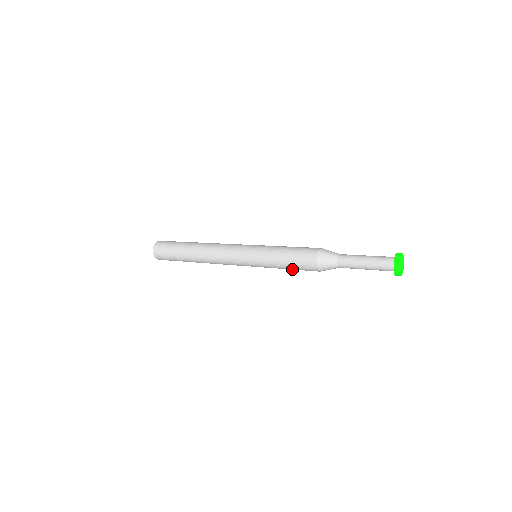
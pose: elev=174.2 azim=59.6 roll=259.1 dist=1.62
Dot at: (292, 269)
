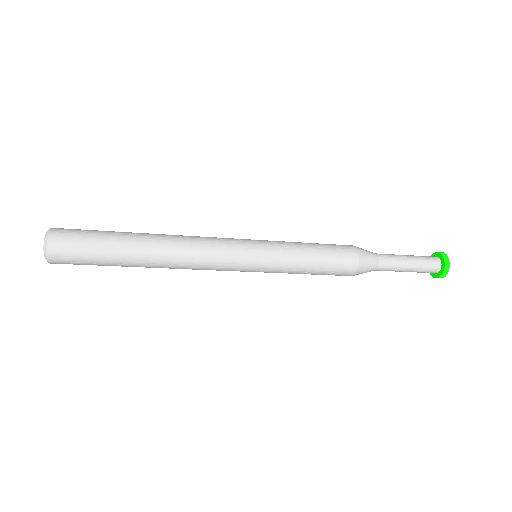
Dot at: occluded
